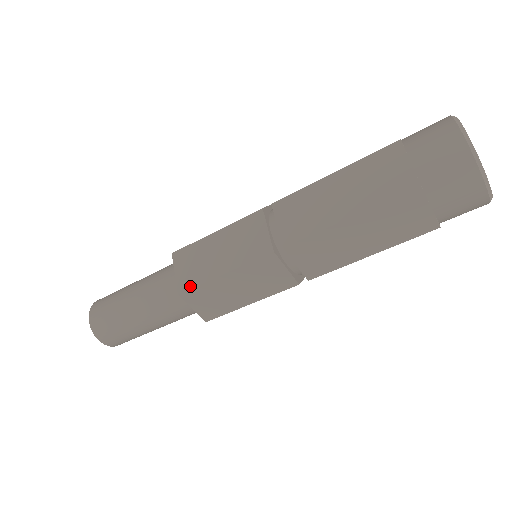
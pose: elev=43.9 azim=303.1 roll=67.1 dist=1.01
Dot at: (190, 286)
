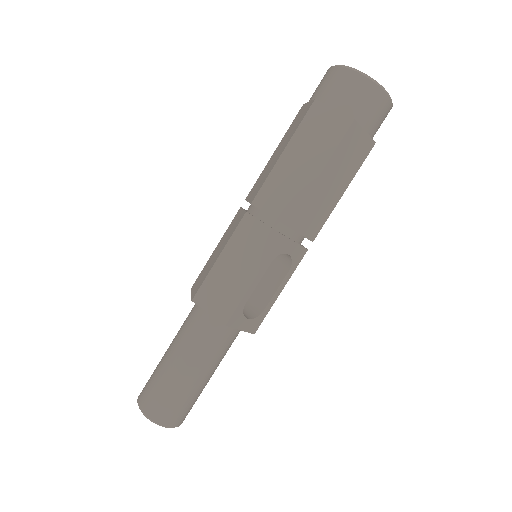
Dot at: (199, 287)
